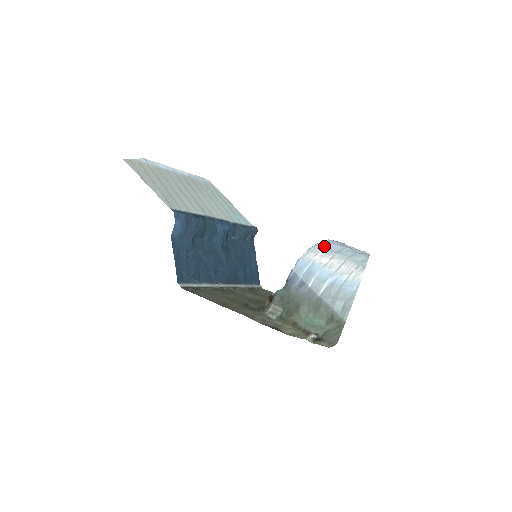
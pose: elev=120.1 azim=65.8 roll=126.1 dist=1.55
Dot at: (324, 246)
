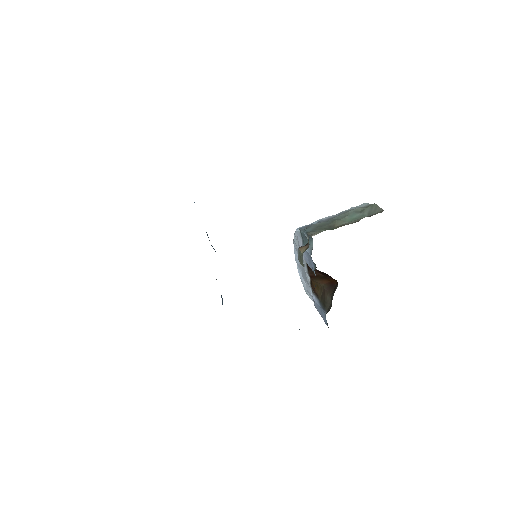
Dot at: occluded
